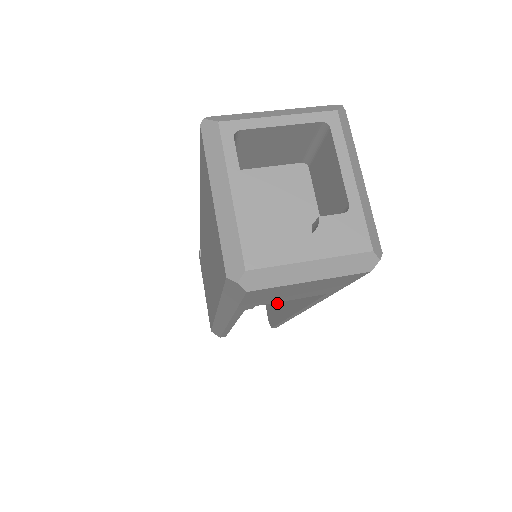
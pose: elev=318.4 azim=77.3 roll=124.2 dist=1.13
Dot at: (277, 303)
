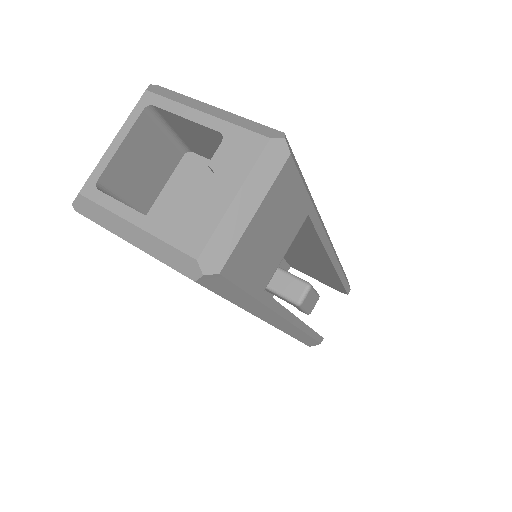
Dot at: (322, 272)
